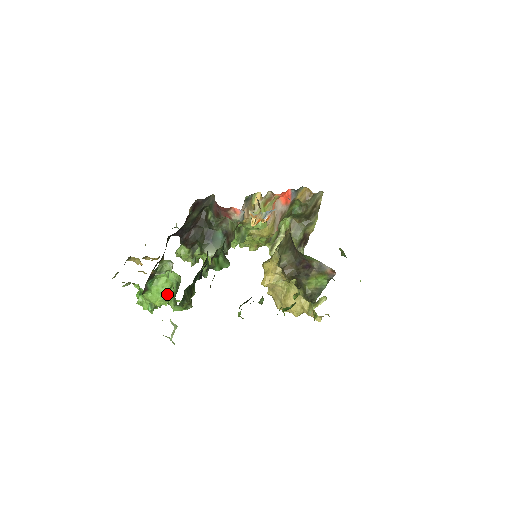
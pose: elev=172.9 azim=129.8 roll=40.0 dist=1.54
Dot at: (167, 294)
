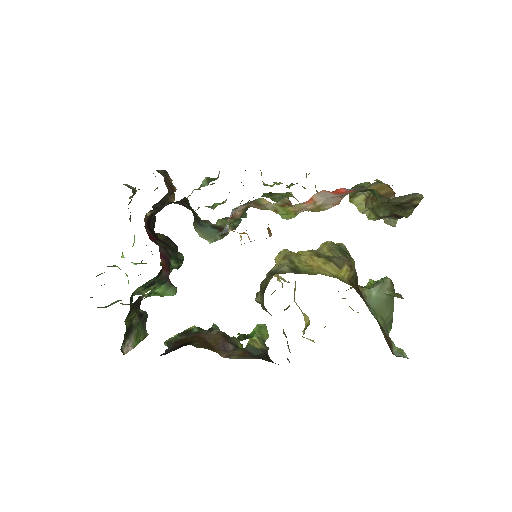
Dot at: occluded
